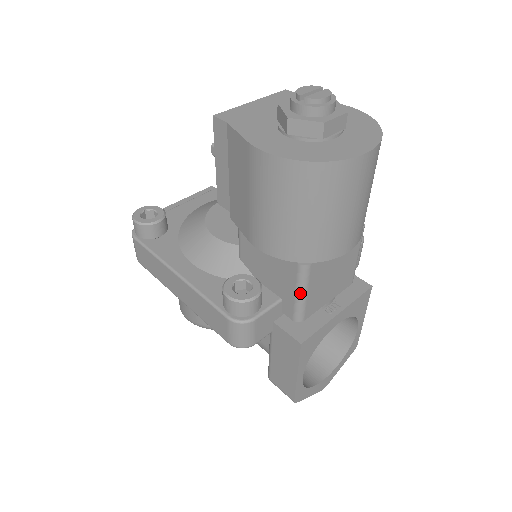
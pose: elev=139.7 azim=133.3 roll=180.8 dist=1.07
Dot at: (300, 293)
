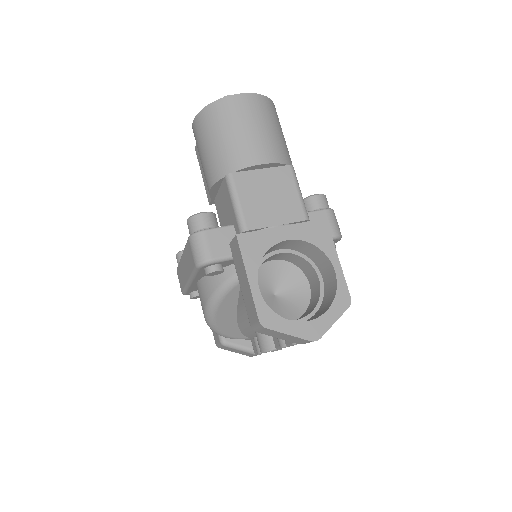
Dot at: (234, 201)
